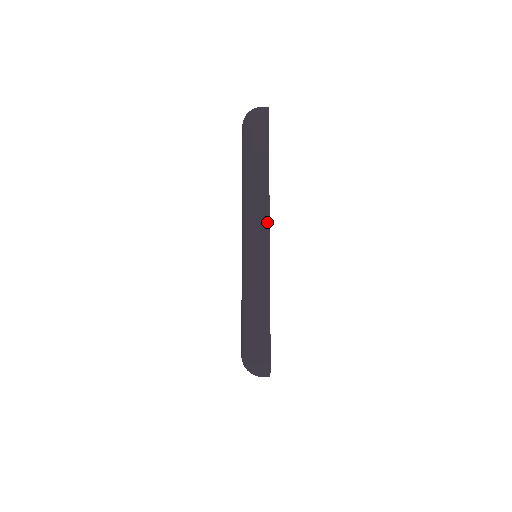
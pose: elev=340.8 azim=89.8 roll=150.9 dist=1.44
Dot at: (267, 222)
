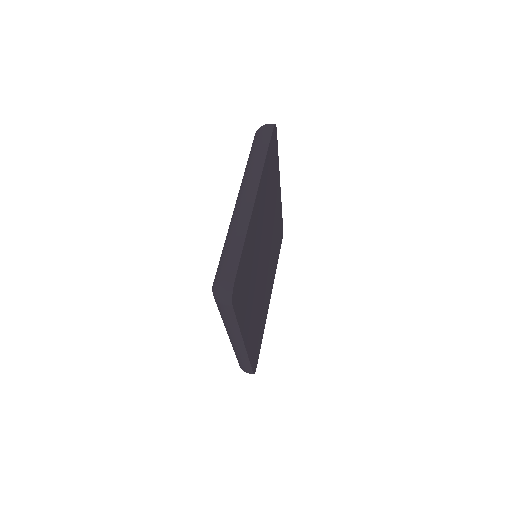
Dot at: (256, 190)
